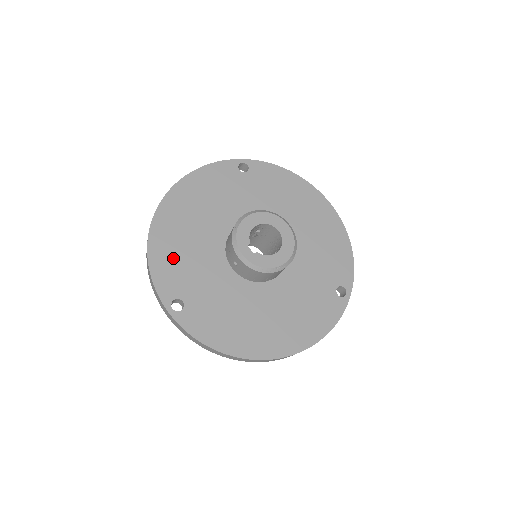
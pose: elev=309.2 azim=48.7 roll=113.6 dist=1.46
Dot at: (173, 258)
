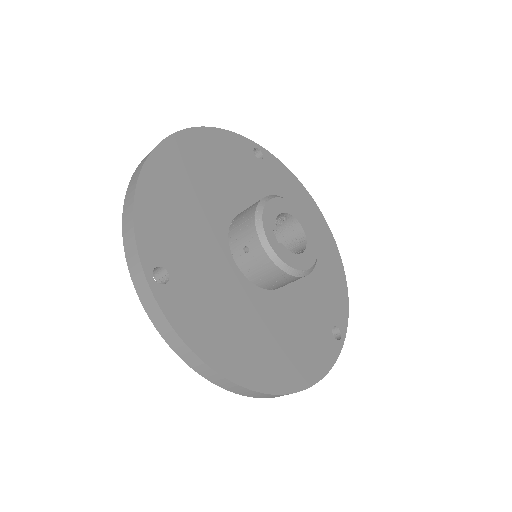
Dot at: (167, 212)
